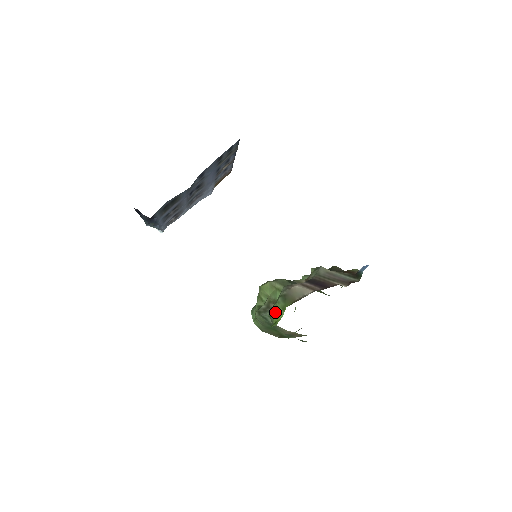
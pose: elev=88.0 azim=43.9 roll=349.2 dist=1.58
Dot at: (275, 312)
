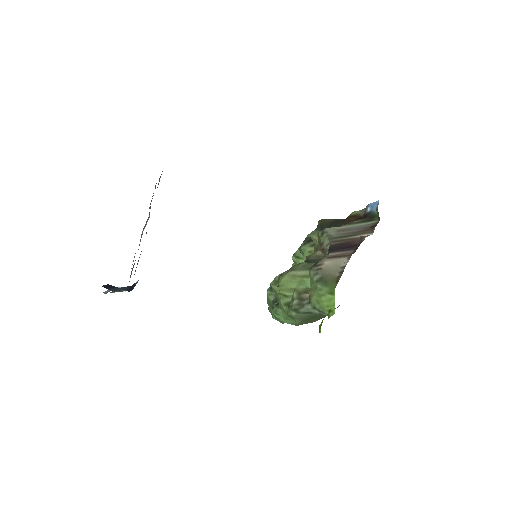
Dot at: (321, 301)
